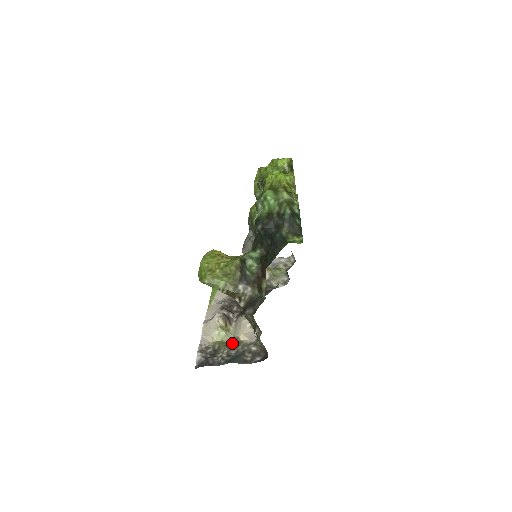
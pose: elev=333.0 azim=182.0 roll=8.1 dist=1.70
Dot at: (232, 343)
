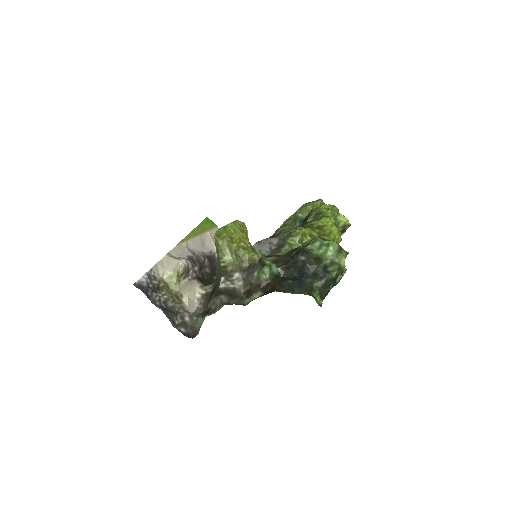
Dot at: (175, 295)
